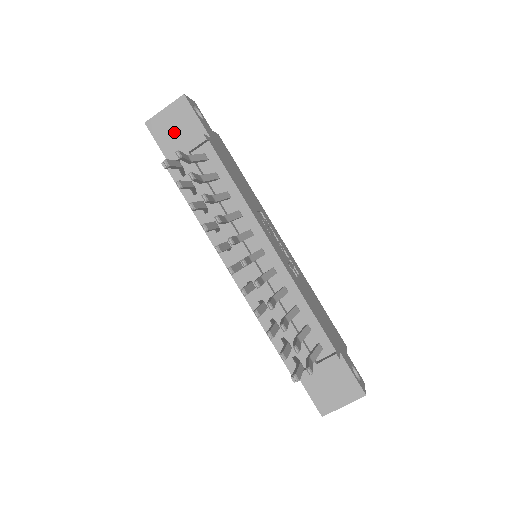
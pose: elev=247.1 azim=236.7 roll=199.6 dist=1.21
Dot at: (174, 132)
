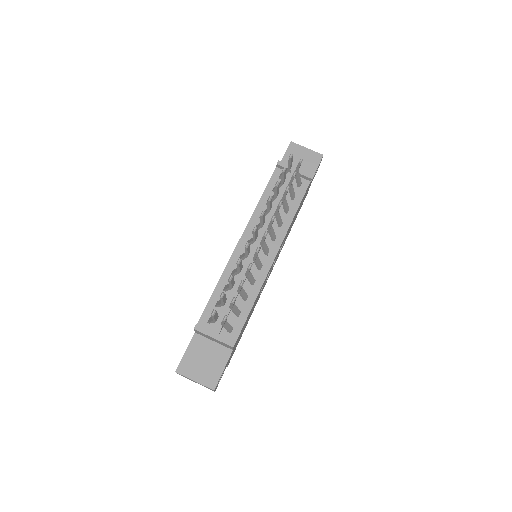
Dot at: (298, 161)
